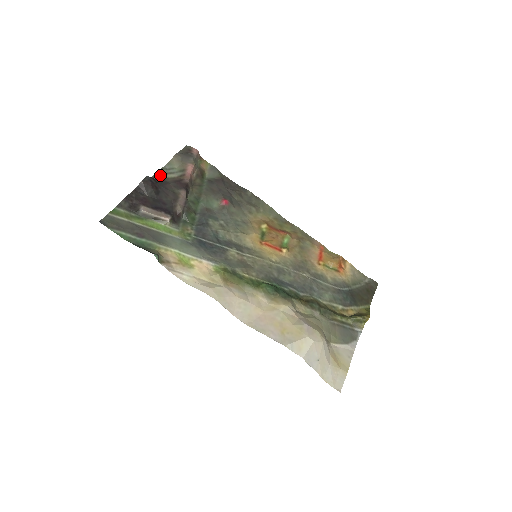
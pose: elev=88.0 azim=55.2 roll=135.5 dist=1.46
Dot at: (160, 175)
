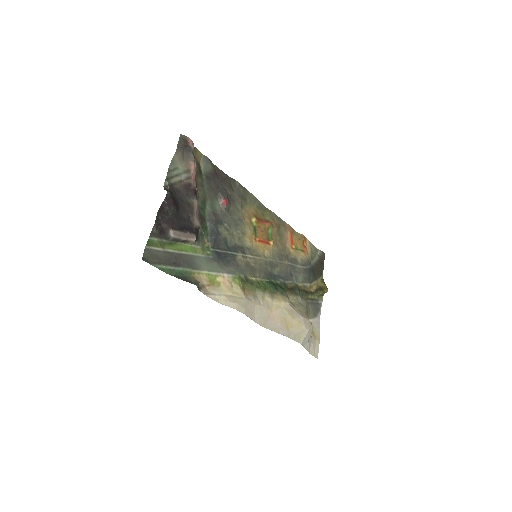
Dot at: (169, 181)
